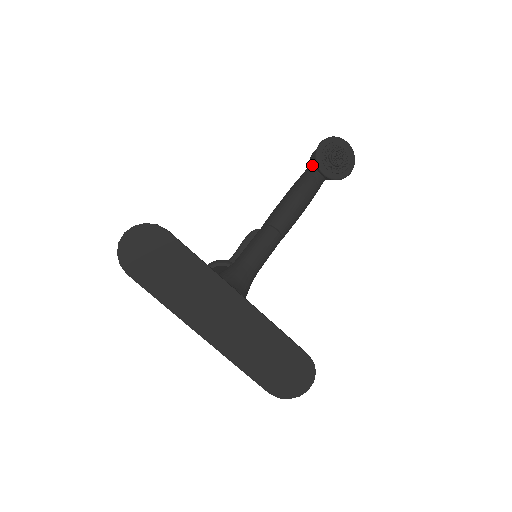
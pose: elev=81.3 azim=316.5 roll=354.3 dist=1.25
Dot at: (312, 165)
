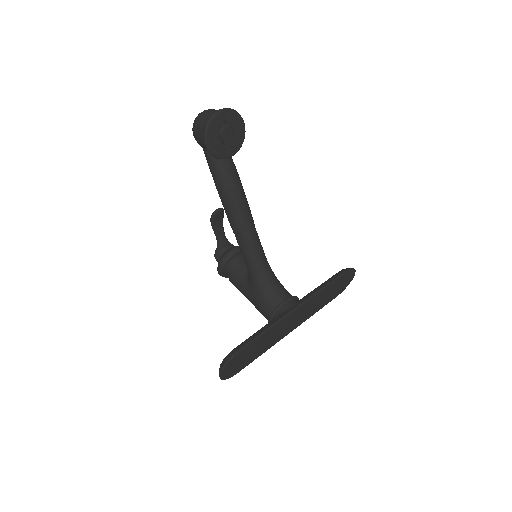
Dot at: occluded
